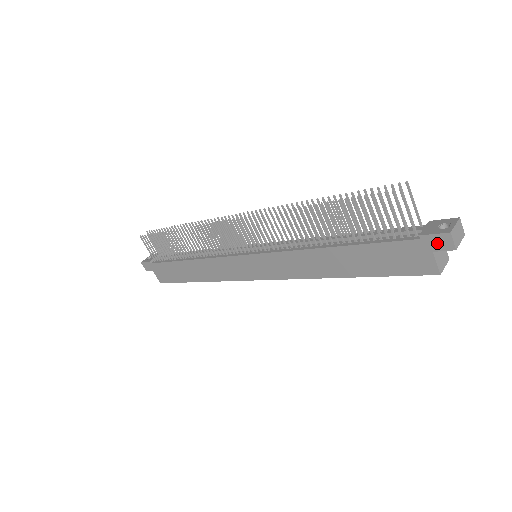
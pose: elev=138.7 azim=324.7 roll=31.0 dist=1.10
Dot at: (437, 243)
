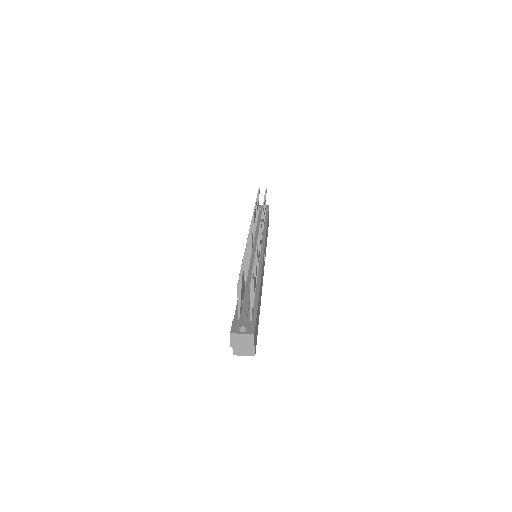
Dot at: occluded
